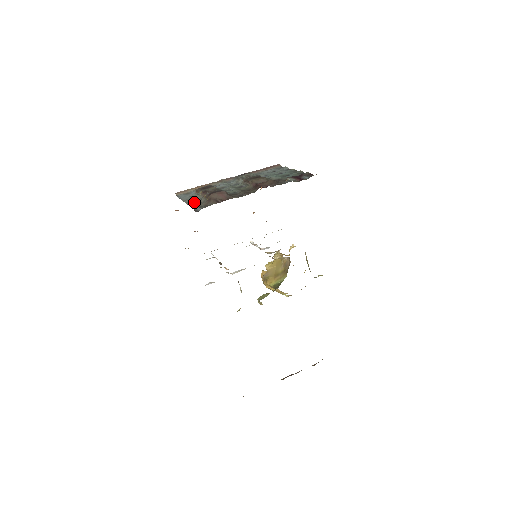
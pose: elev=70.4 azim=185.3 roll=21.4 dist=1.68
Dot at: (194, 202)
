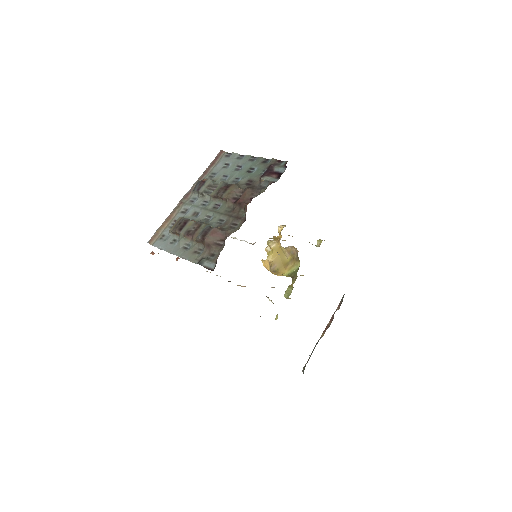
Dot at: (190, 253)
